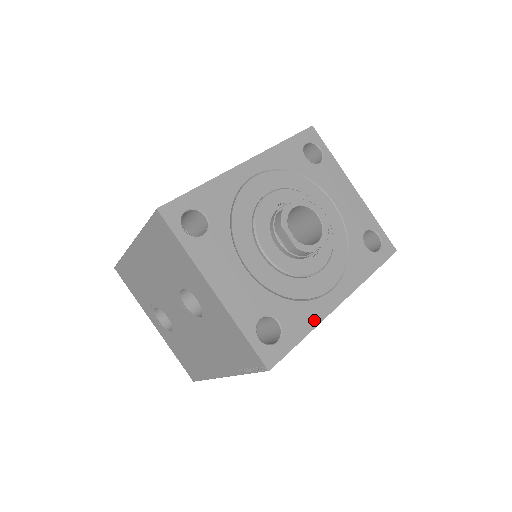
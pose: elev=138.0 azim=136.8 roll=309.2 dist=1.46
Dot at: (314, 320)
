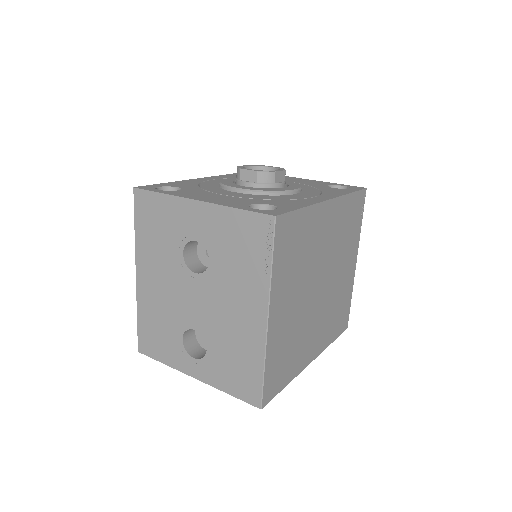
Dot at: (307, 203)
